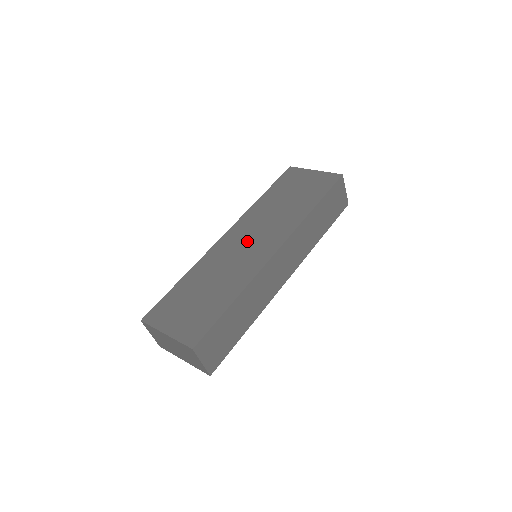
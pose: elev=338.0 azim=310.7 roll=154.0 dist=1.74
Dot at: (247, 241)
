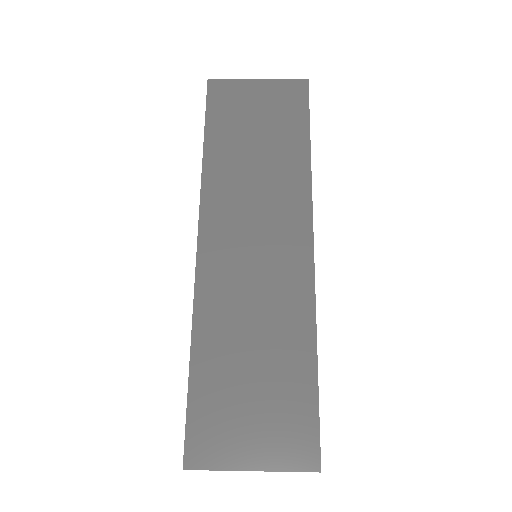
Dot at: (250, 246)
